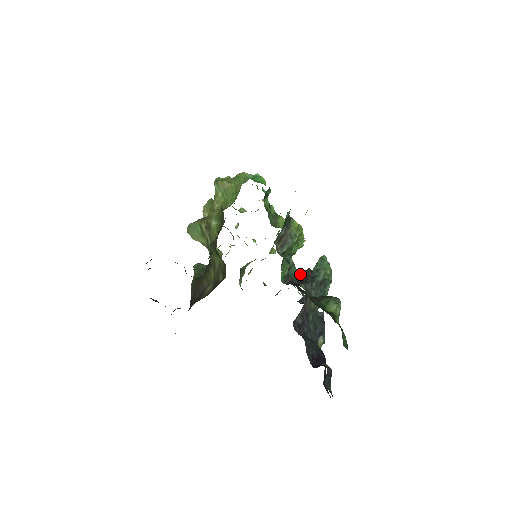
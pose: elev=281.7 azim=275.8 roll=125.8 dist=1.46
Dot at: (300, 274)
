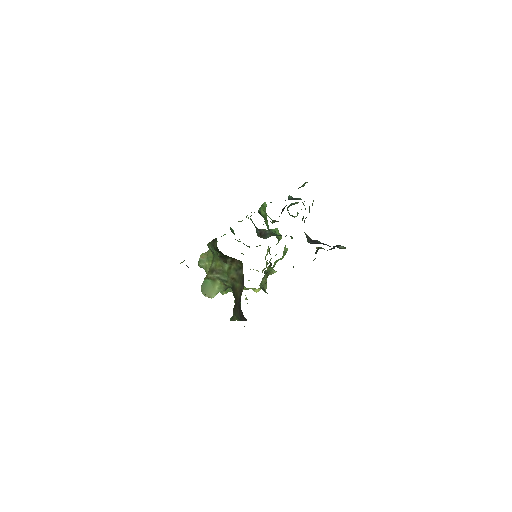
Dot at: occluded
